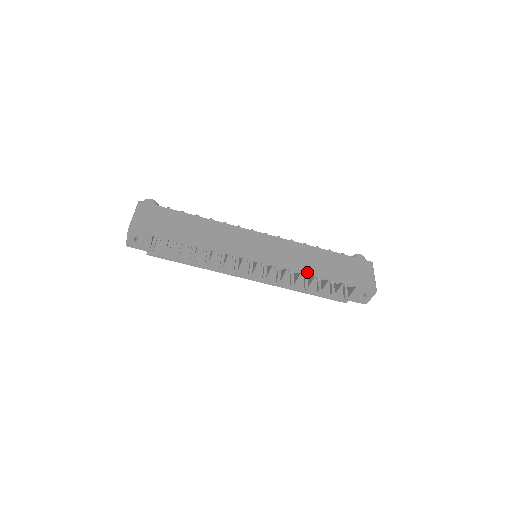
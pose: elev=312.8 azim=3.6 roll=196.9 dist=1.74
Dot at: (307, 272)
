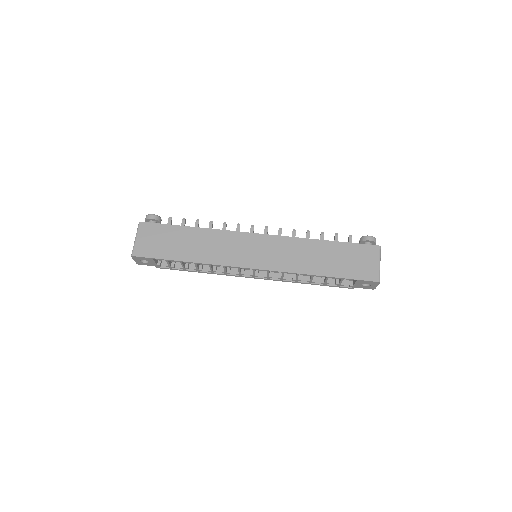
Dot at: (303, 273)
